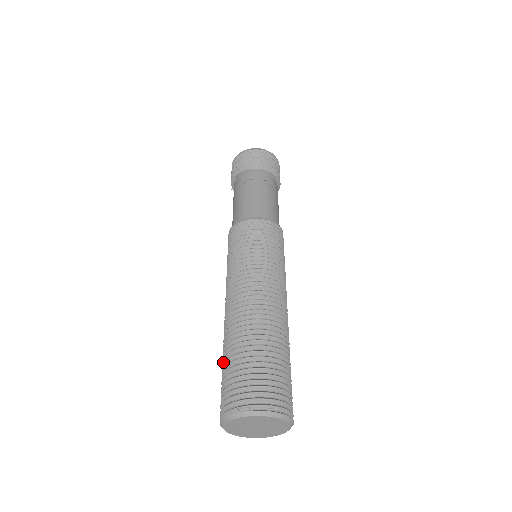
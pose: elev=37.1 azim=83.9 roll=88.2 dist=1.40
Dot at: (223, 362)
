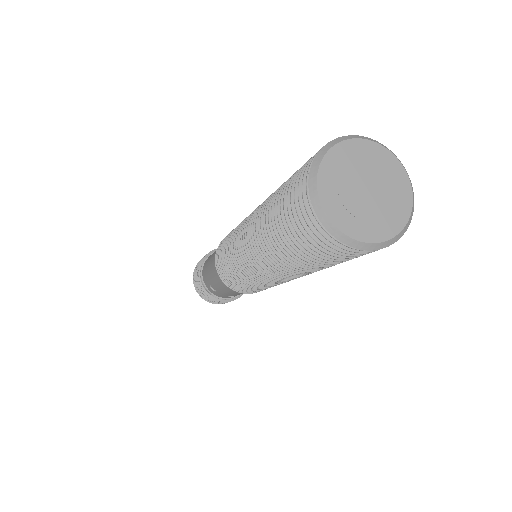
Dot at: (274, 200)
